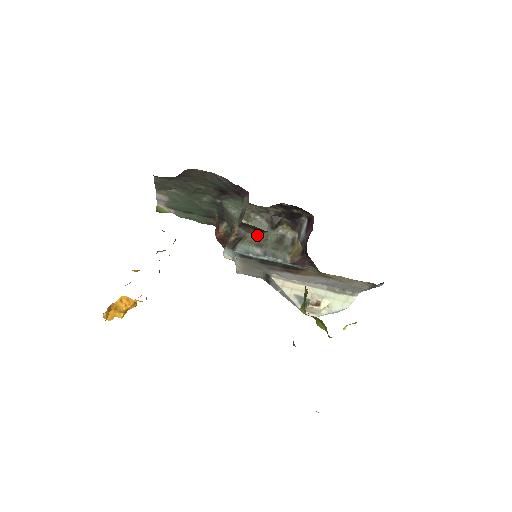
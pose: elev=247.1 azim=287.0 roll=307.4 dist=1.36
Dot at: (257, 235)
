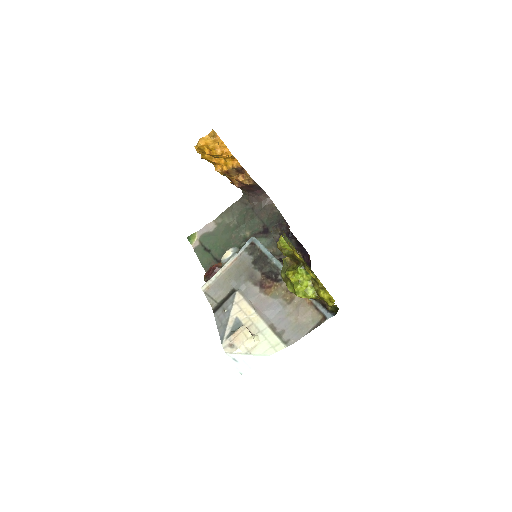
Dot at: occluded
